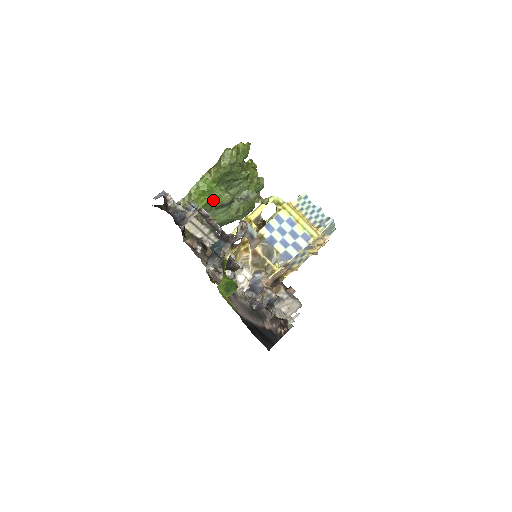
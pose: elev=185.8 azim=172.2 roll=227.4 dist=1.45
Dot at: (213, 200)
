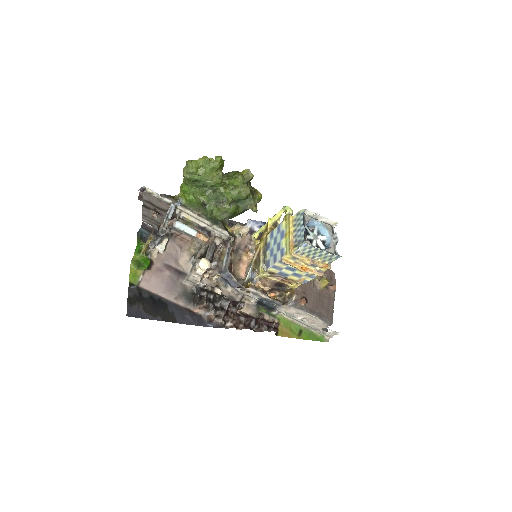
Dot at: (194, 199)
